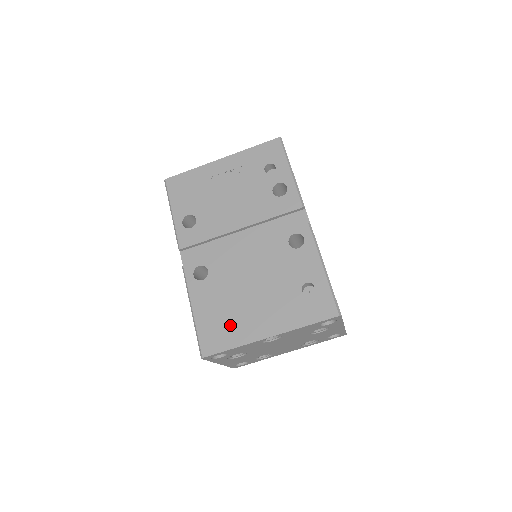
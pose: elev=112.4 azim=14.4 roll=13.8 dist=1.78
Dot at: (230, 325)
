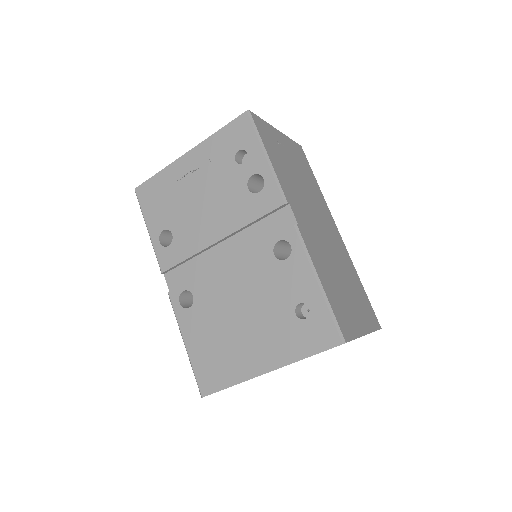
Dot at: (224, 360)
